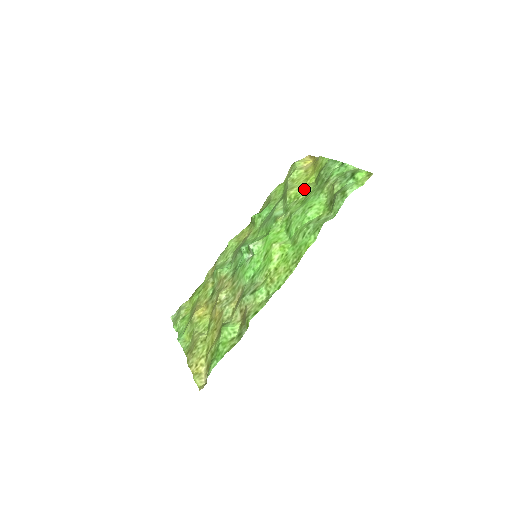
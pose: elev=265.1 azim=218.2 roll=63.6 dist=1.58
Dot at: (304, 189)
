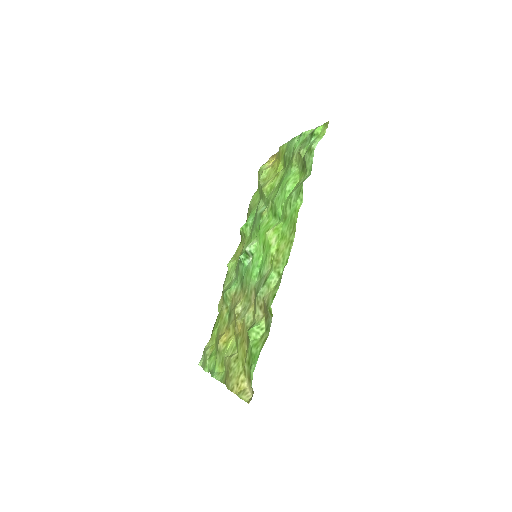
Dot at: (276, 177)
